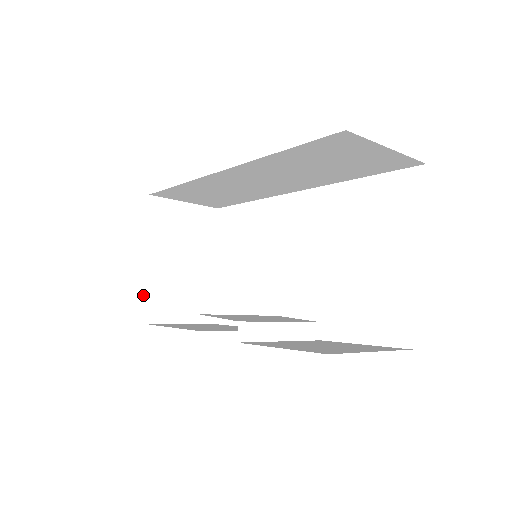
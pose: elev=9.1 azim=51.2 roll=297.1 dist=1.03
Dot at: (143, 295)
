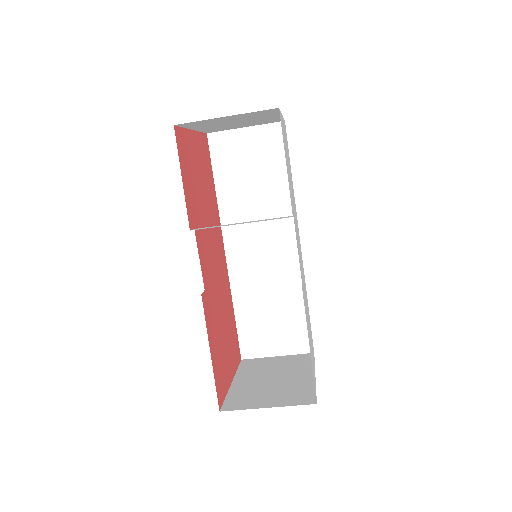
Dot at: (225, 398)
